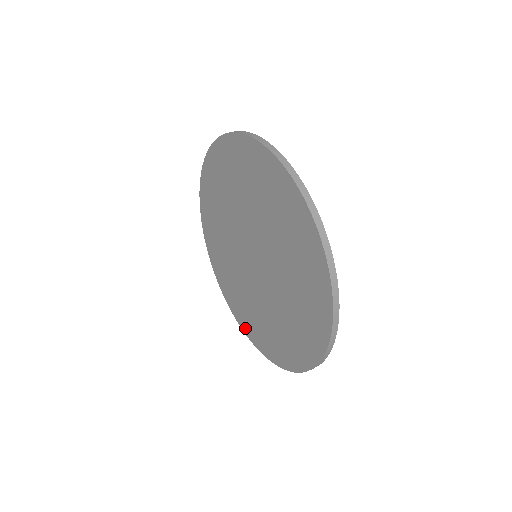
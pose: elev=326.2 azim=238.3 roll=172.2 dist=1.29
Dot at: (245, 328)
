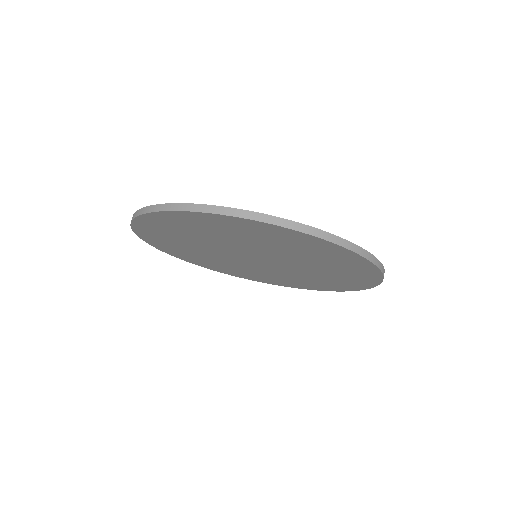
Dot at: (310, 288)
